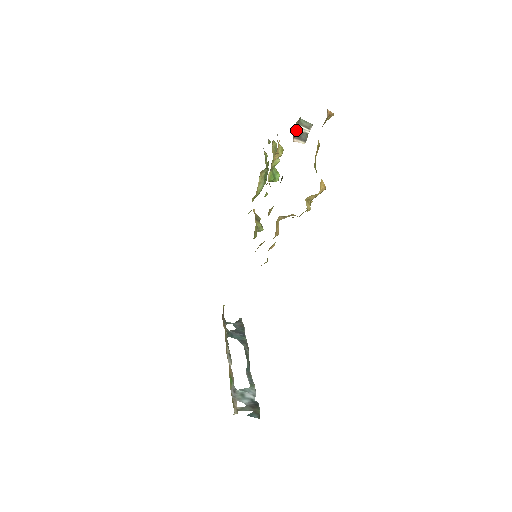
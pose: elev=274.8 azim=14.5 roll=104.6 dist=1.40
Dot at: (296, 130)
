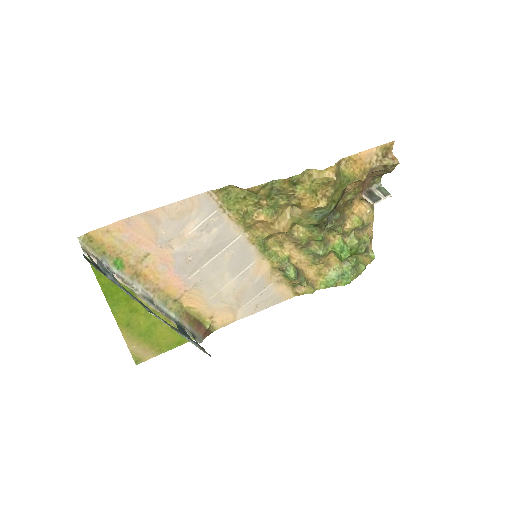
Dot at: (371, 191)
